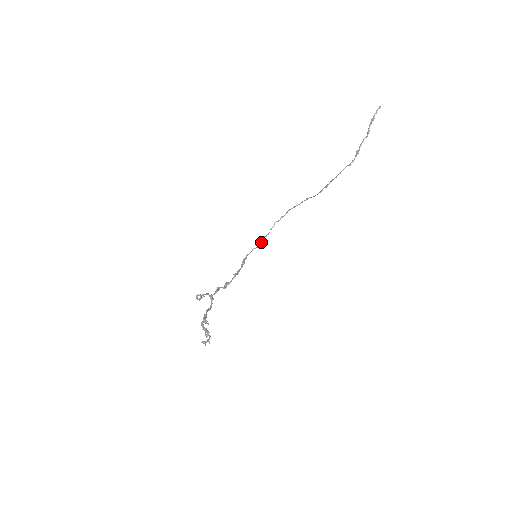
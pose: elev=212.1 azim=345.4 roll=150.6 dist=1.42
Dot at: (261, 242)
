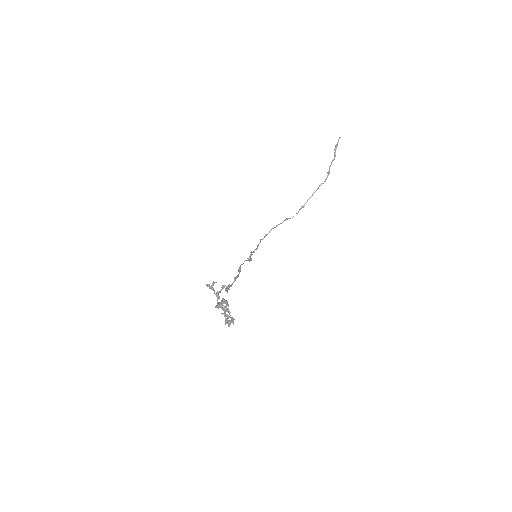
Dot at: occluded
